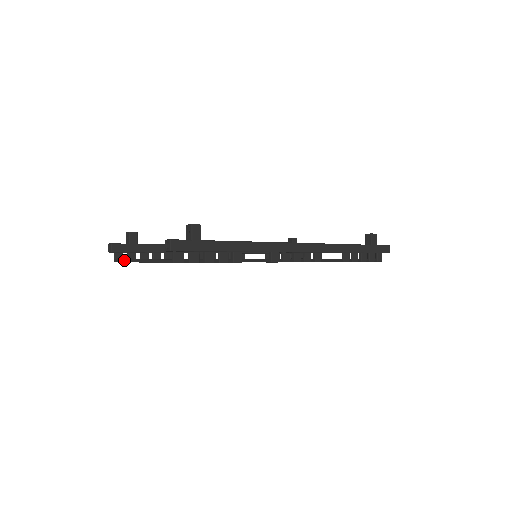
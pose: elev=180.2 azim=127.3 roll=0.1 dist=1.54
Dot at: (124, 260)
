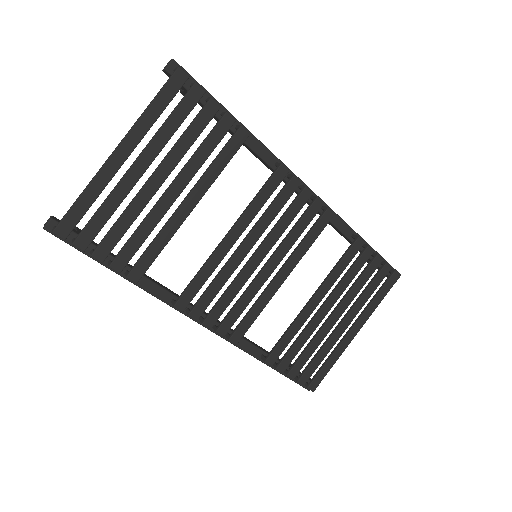
Dot at: (80, 194)
